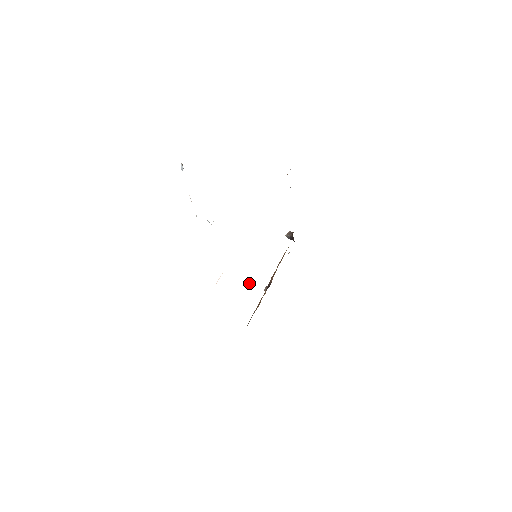
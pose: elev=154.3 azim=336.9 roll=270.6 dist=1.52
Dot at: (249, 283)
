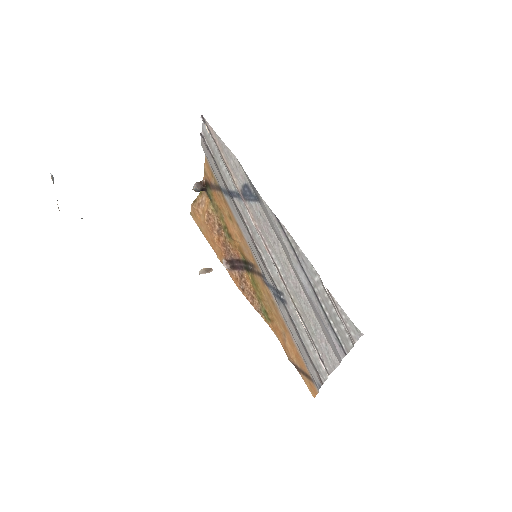
Dot at: (204, 270)
